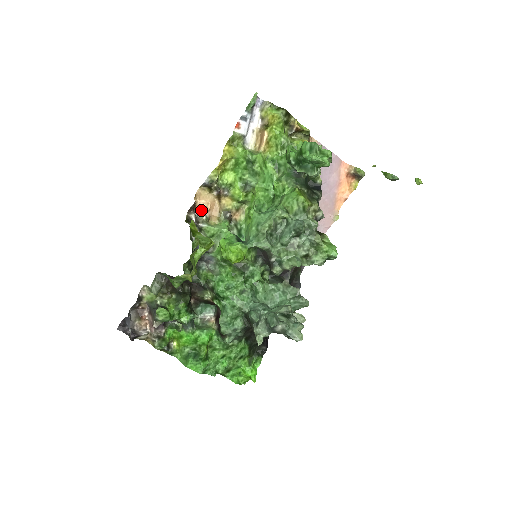
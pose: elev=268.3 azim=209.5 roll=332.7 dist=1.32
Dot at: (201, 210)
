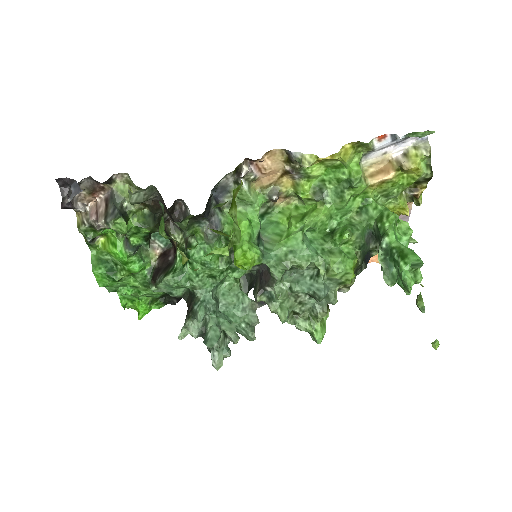
Dot at: (258, 167)
